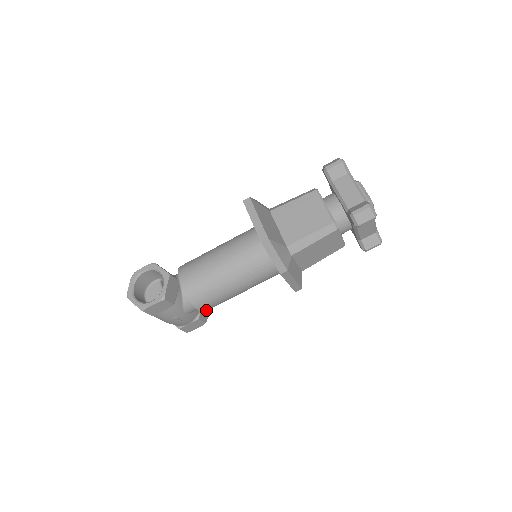
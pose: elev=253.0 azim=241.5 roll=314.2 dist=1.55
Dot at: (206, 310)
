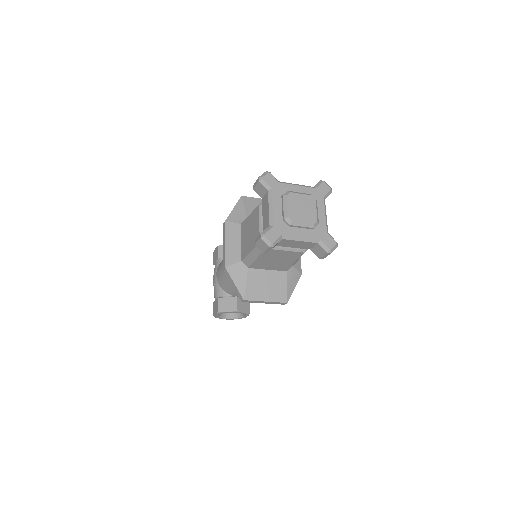
Dot at: occluded
